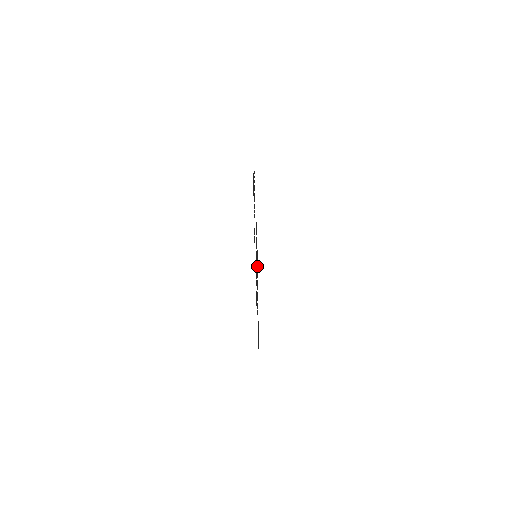
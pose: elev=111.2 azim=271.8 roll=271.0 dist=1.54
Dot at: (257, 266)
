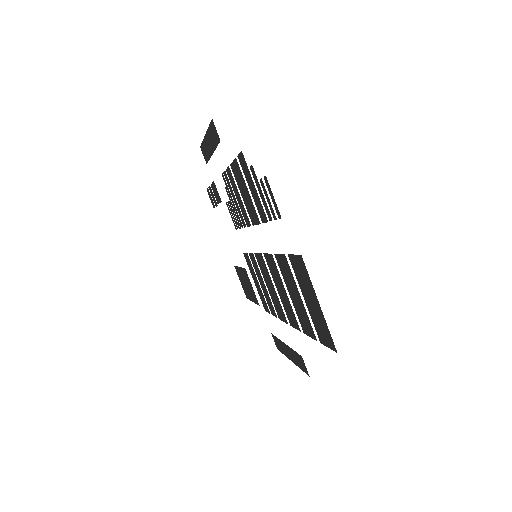
Dot at: (310, 325)
